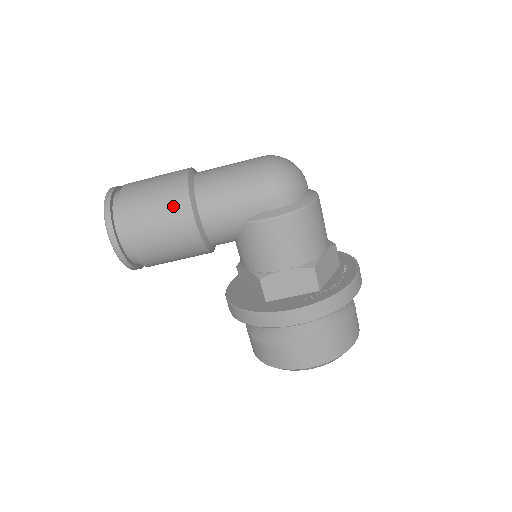
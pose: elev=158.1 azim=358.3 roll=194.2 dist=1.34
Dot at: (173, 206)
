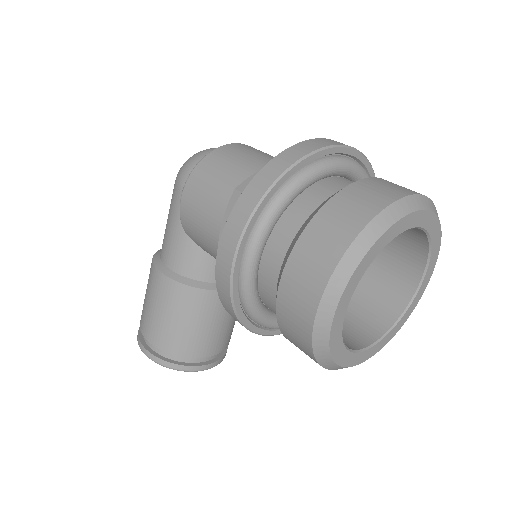
Dot at: (149, 277)
